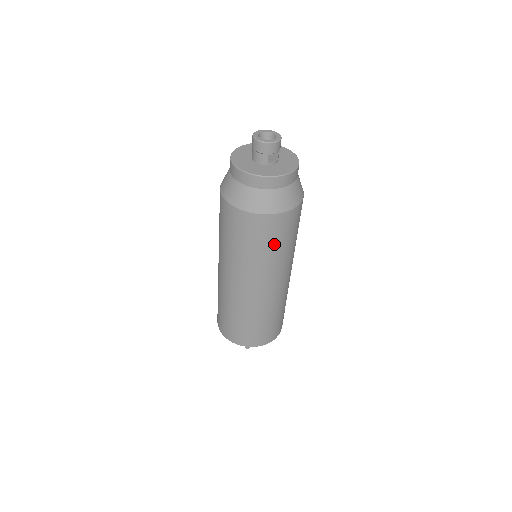
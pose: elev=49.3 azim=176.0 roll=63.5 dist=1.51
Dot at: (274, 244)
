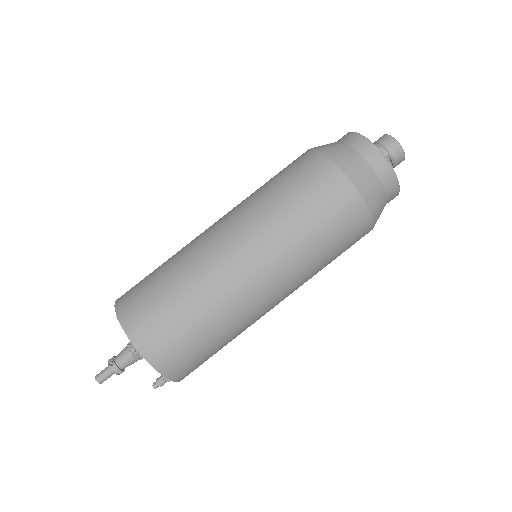
Dot at: (321, 227)
